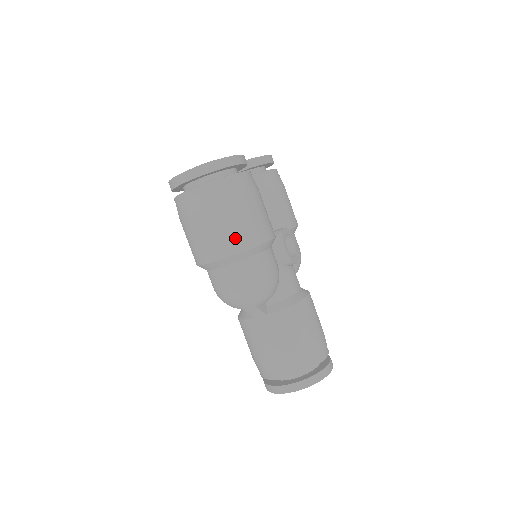
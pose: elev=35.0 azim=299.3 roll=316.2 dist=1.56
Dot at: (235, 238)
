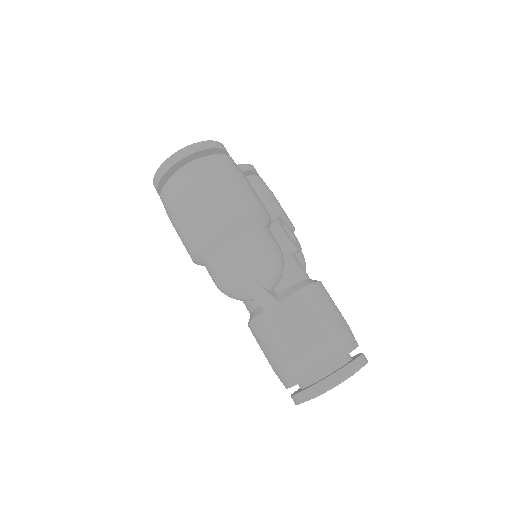
Dot at: (227, 209)
